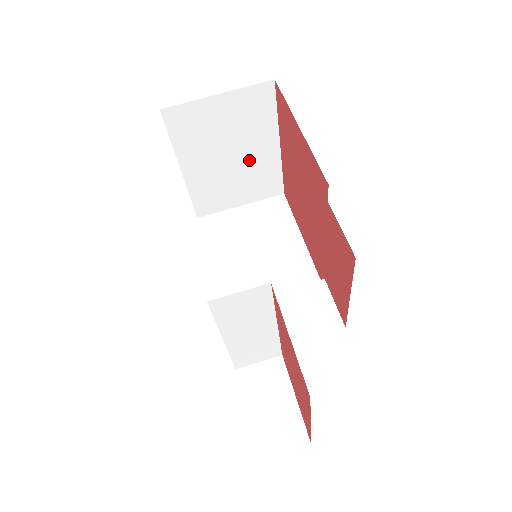
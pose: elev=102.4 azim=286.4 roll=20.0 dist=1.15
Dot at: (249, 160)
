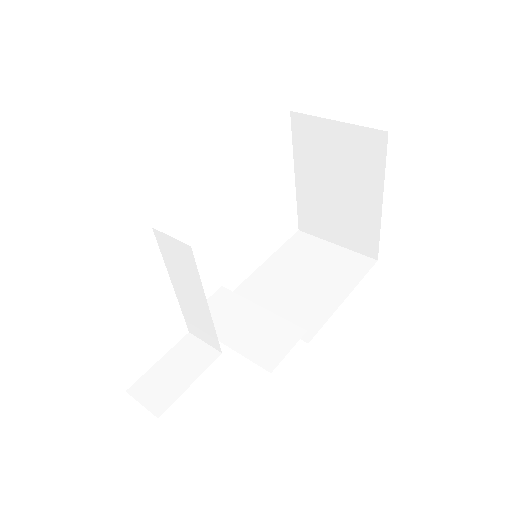
Dot at: (351, 202)
